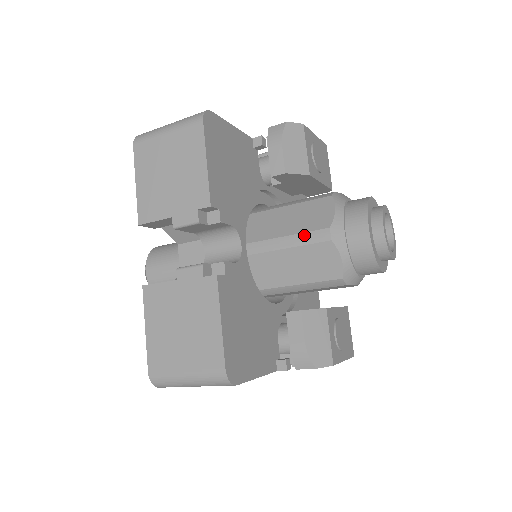
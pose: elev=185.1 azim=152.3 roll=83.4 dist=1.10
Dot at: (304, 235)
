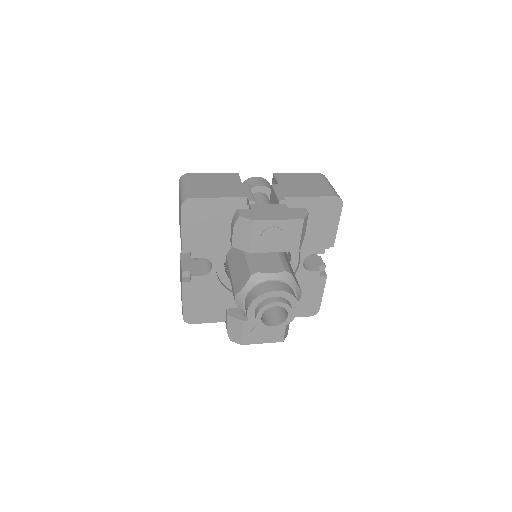
Dot at: (232, 285)
